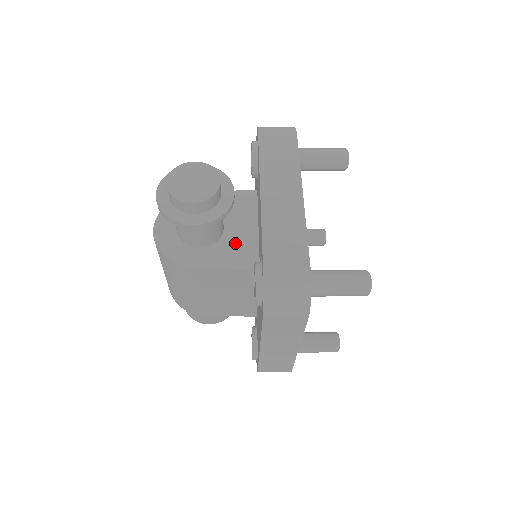
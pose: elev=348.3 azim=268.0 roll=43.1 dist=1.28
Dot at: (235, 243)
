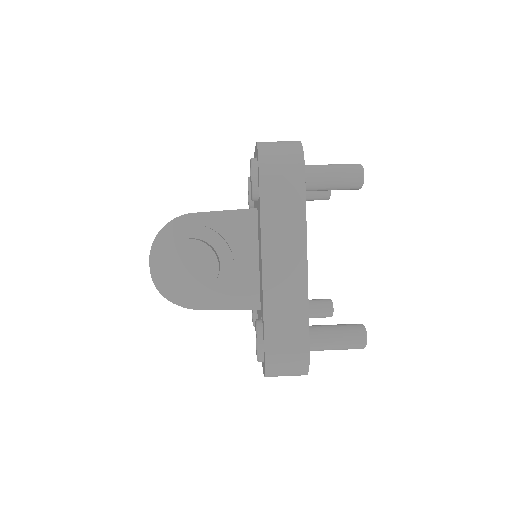
Dot at: (235, 279)
